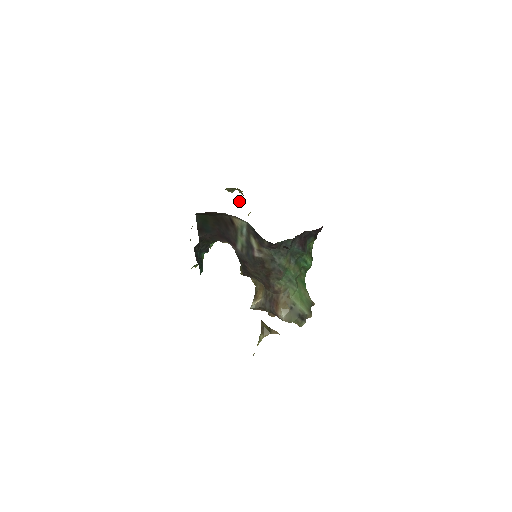
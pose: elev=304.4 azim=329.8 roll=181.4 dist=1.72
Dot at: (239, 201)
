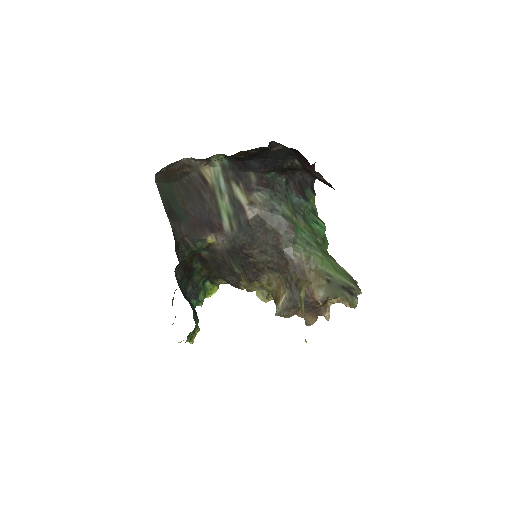
Dot at: occluded
